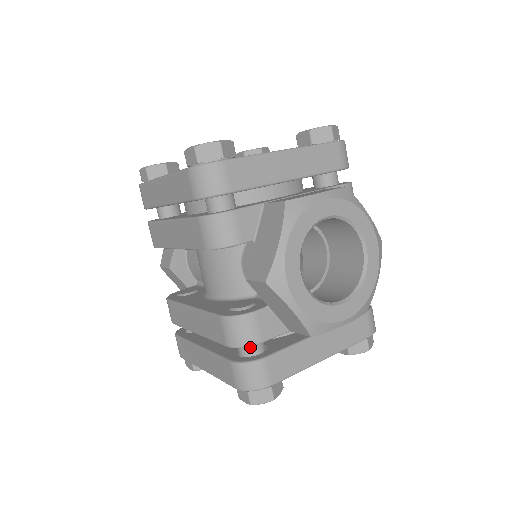
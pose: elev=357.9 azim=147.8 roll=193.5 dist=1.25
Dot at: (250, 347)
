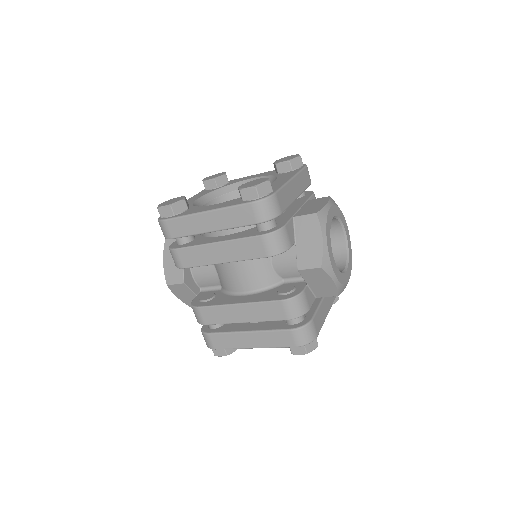
Dot at: occluded
